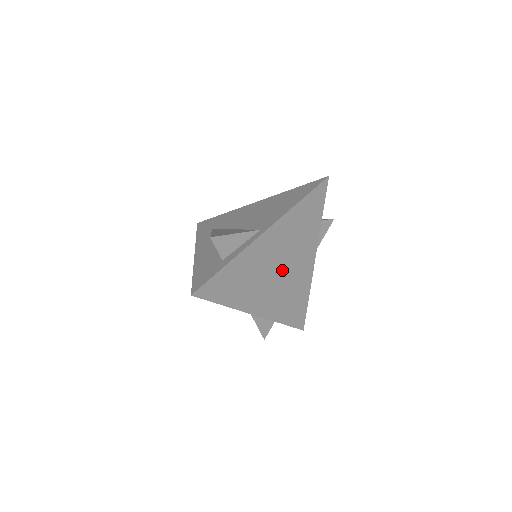
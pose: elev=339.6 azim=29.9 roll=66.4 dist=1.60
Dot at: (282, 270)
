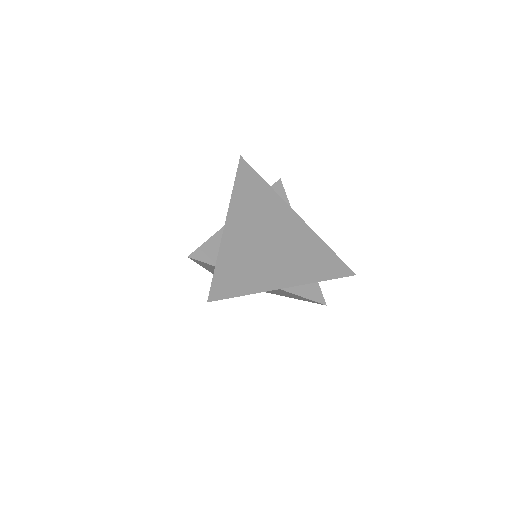
Dot at: (275, 240)
